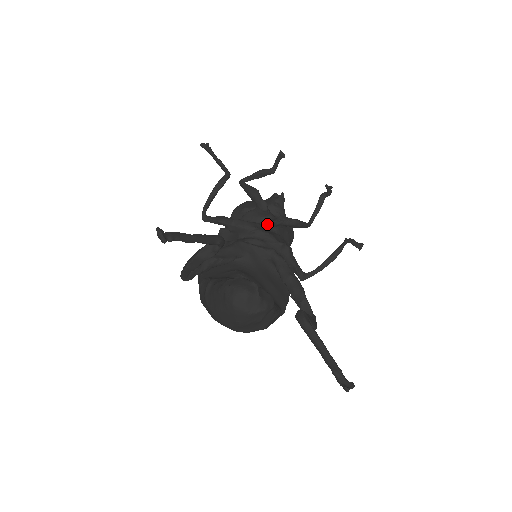
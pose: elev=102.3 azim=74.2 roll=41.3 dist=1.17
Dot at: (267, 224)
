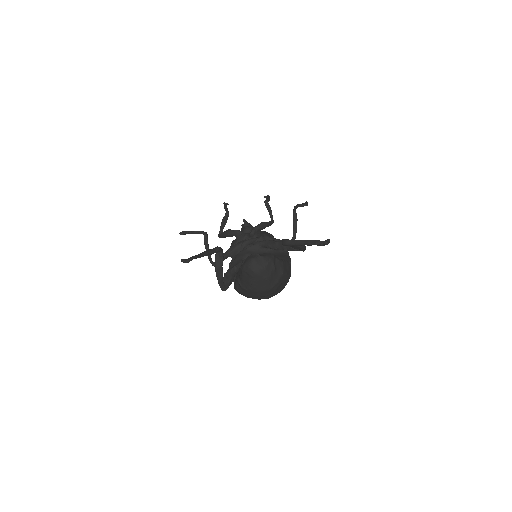
Dot at: occluded
